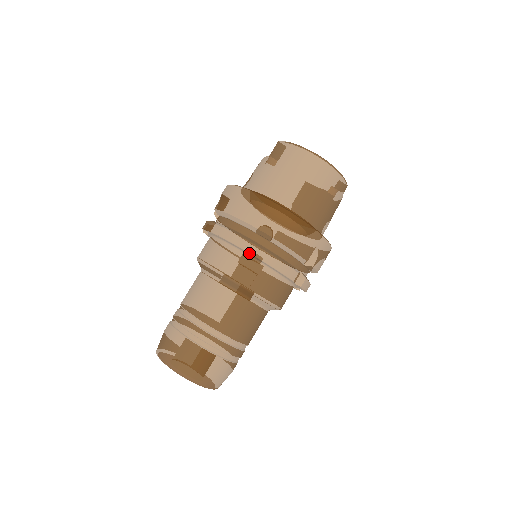
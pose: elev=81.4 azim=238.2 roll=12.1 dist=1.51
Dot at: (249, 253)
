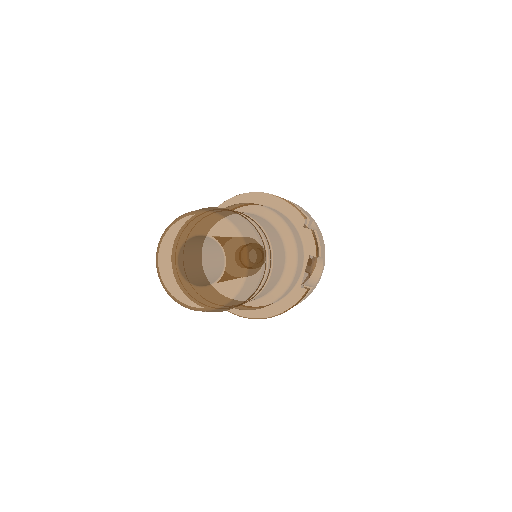
Dot at: (259, 193)
